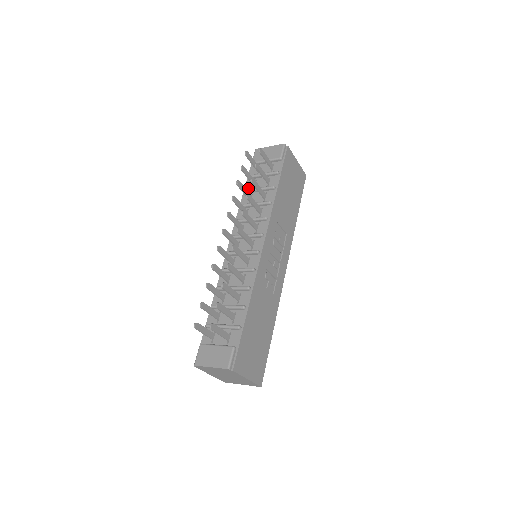
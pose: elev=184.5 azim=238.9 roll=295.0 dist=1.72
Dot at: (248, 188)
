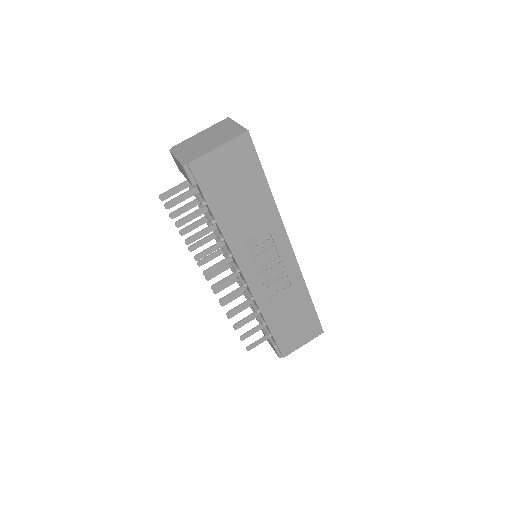
Dot at: occluded
